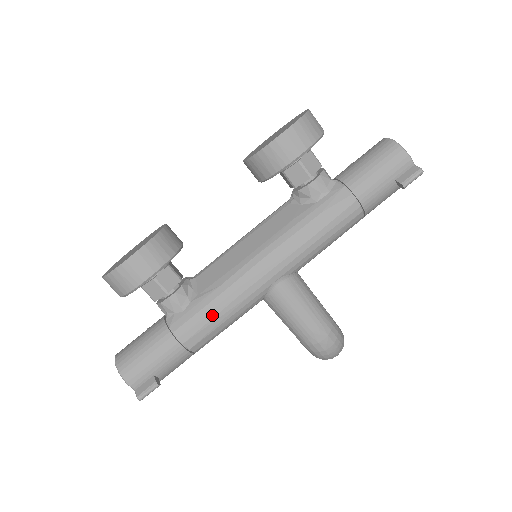
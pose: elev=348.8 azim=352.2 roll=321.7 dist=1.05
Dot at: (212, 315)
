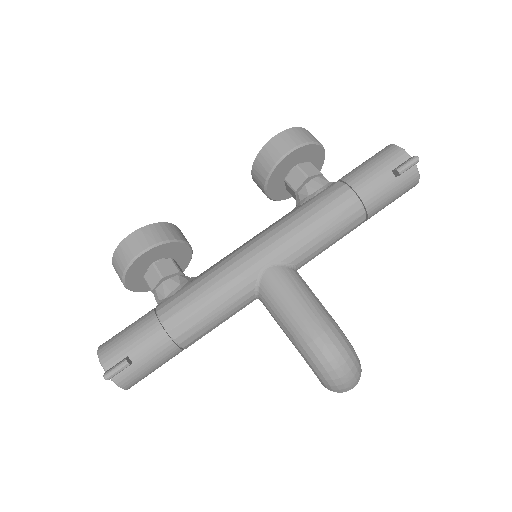
Dot at: (196, 294)
